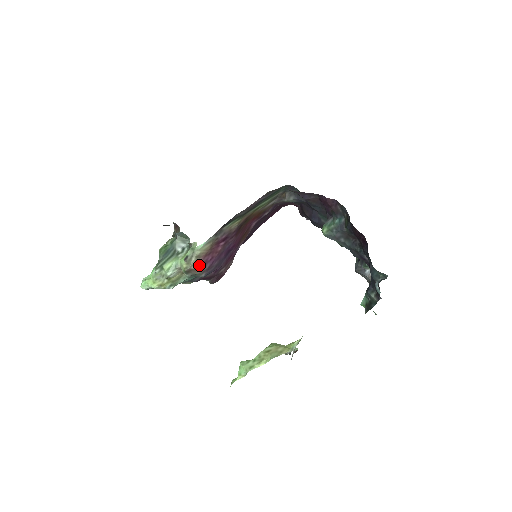
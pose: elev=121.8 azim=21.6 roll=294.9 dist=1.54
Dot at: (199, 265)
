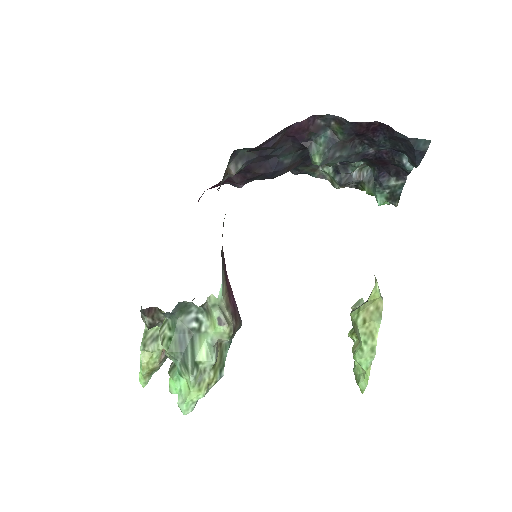
Dot at: (234, 316)
